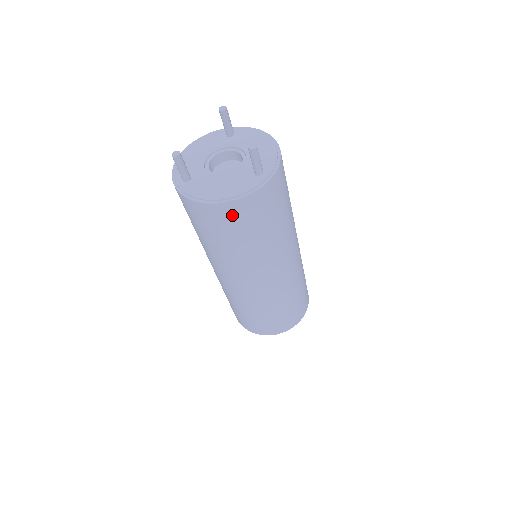
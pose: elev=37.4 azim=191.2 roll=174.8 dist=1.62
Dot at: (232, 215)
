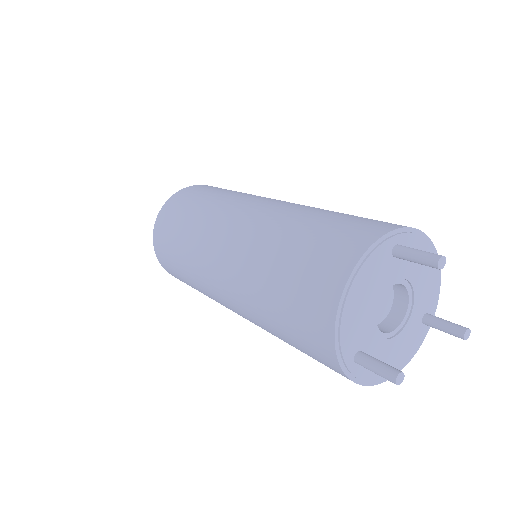
Dot at: occluded
